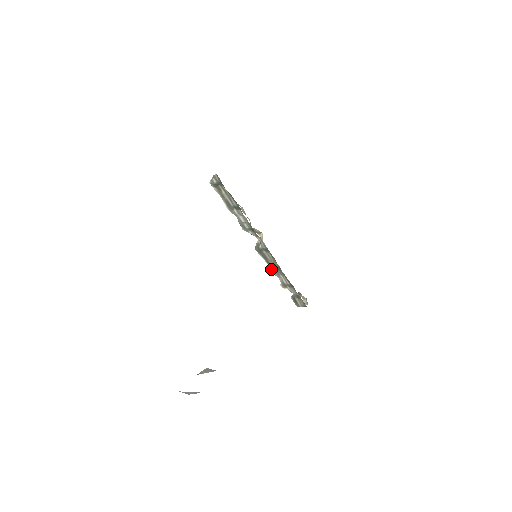
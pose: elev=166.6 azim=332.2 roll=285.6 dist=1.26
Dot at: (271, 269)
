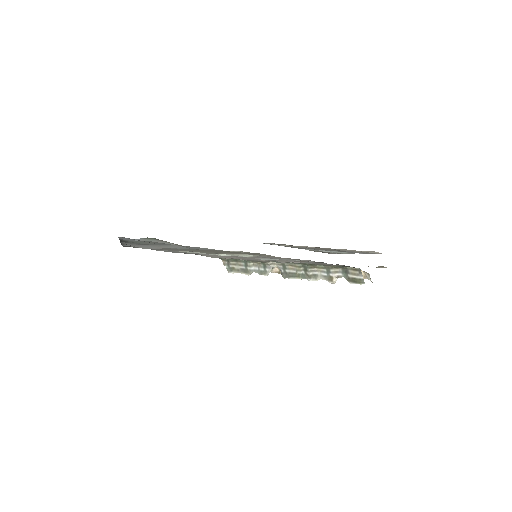
Dot at: (309, 279)
